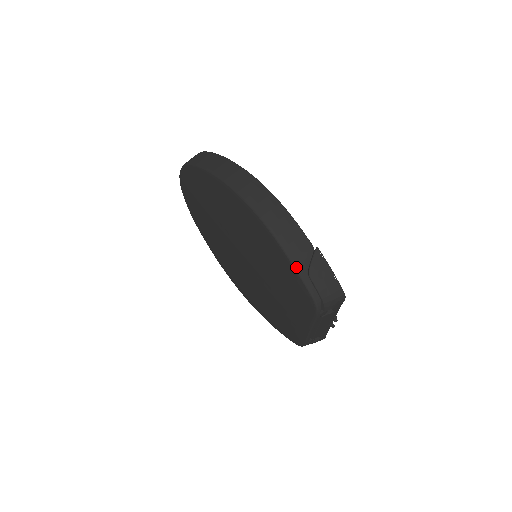
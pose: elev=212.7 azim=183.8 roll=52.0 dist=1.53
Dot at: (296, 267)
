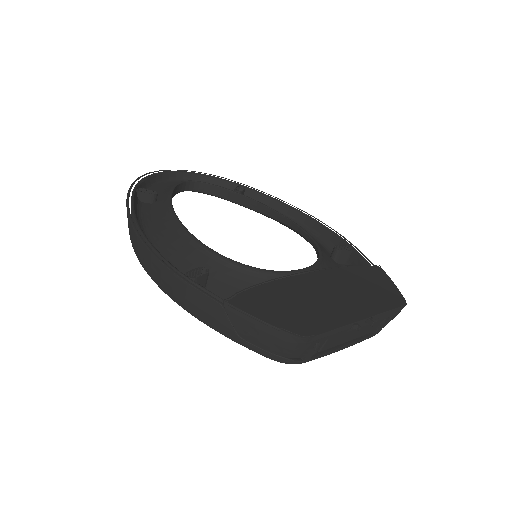
Dot at: (225, 335)
